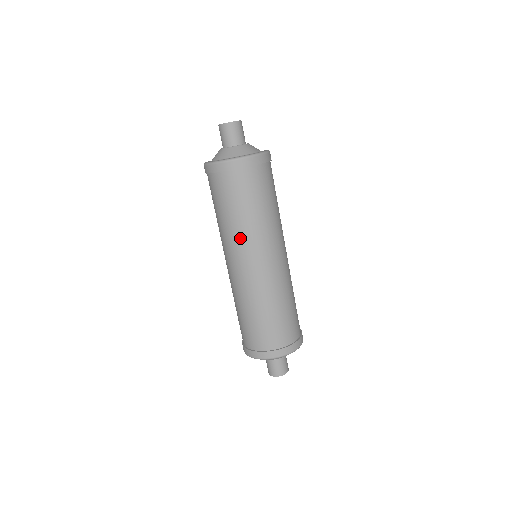
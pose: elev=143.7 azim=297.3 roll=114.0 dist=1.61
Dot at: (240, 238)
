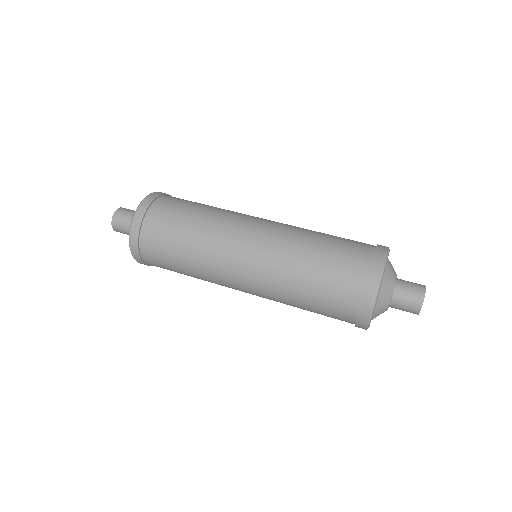
Dot at: (228, 213)
